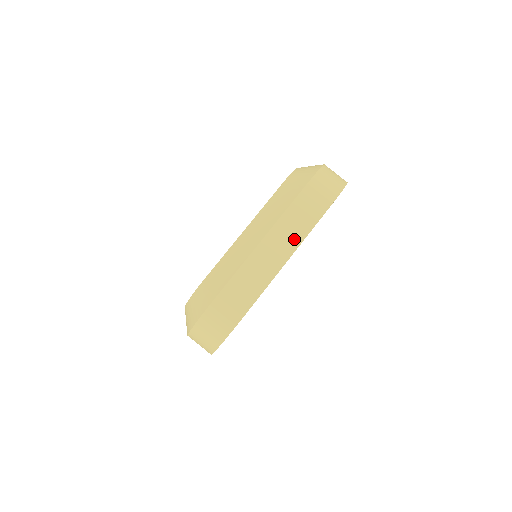
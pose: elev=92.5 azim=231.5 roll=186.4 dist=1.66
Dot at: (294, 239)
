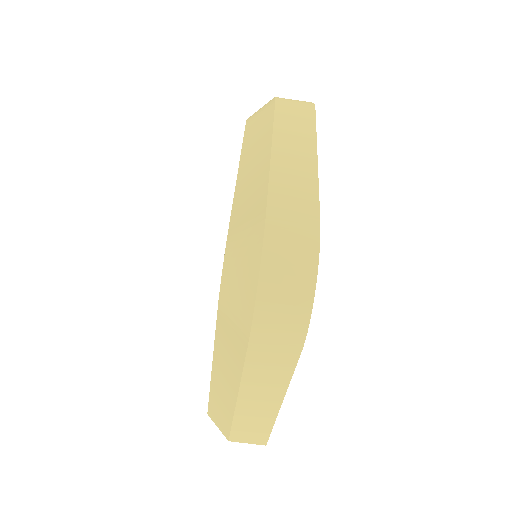
Dot at: (305, 139)
